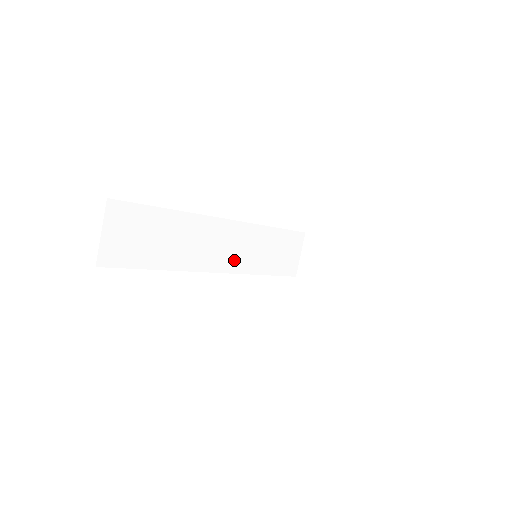
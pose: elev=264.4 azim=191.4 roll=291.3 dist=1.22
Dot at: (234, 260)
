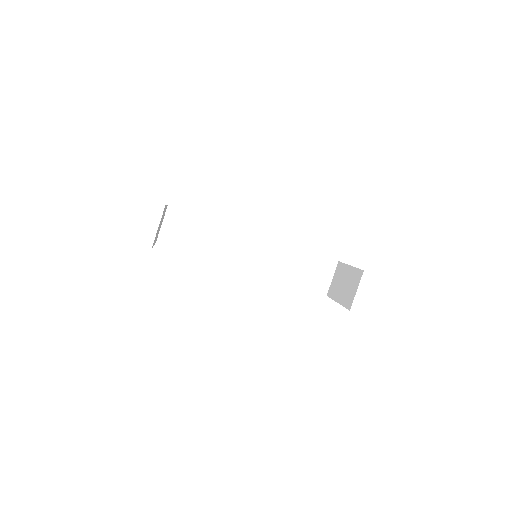
Dot at: (261, 265)
